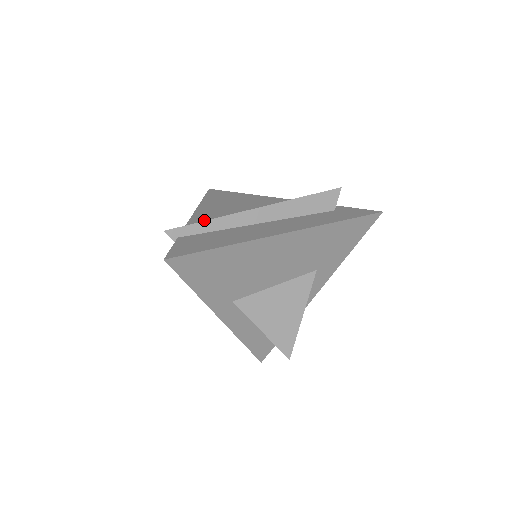
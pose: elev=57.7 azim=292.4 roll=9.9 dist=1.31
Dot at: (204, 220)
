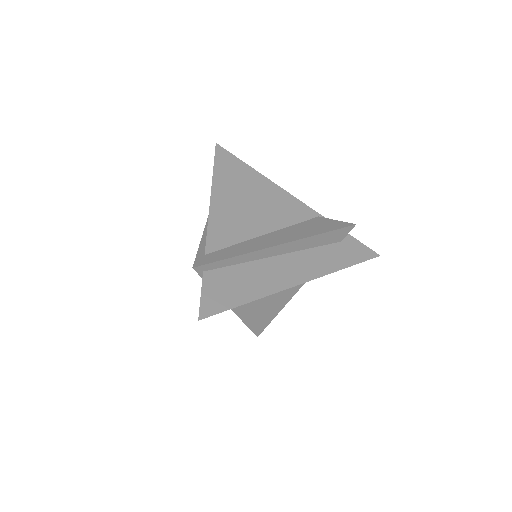
Dot at: (223, 234)
